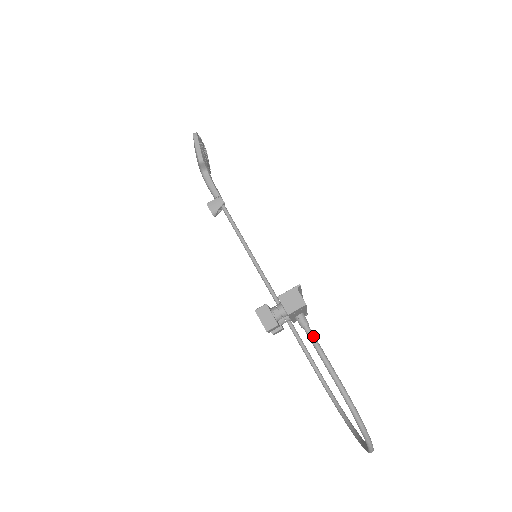
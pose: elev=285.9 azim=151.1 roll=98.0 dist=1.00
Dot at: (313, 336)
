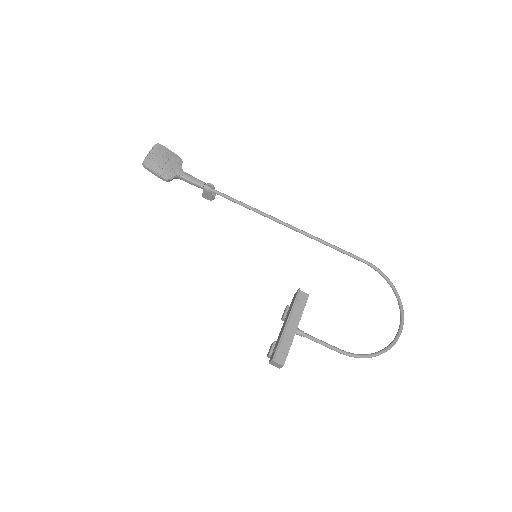
Dot at: (310, 339)
